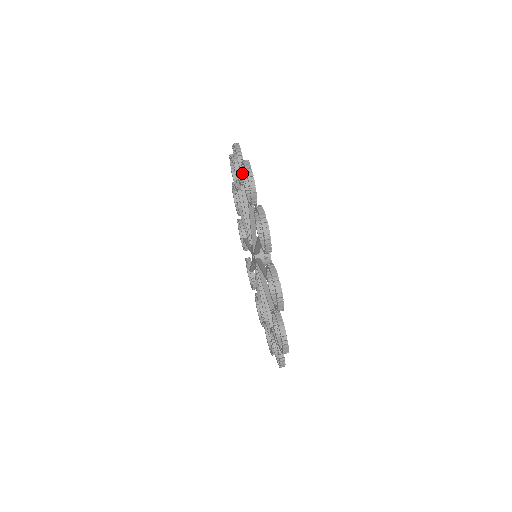
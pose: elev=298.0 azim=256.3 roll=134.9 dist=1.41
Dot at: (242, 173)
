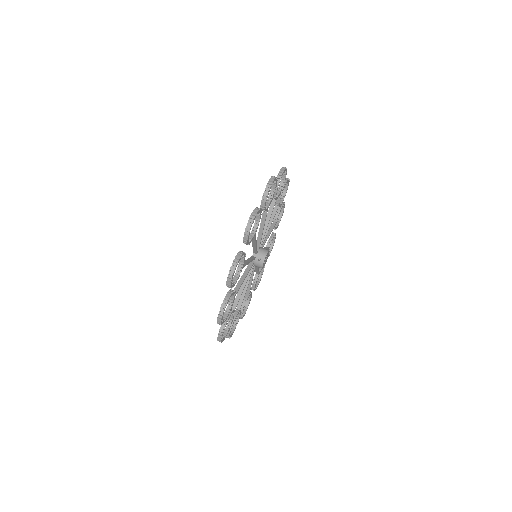
Dot at: (272, 186)
